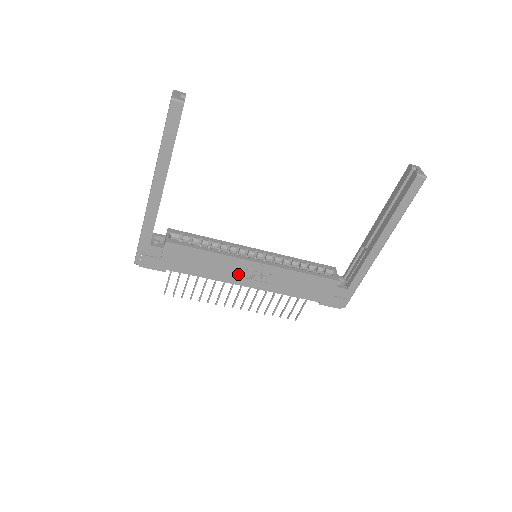
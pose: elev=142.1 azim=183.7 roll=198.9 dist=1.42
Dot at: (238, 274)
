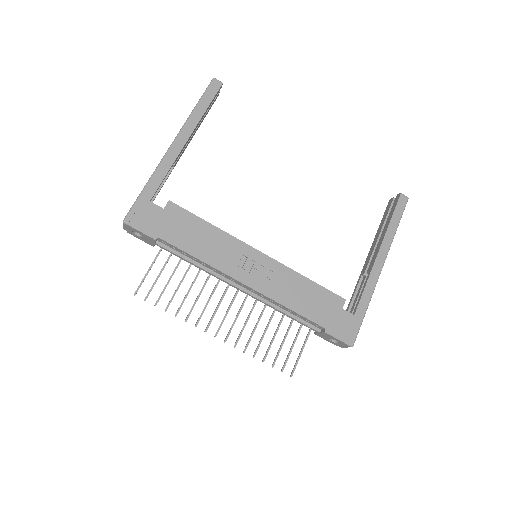
Dot at: (237, 264)
